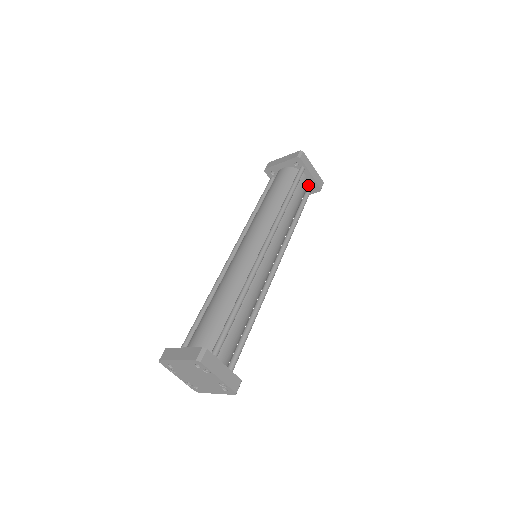
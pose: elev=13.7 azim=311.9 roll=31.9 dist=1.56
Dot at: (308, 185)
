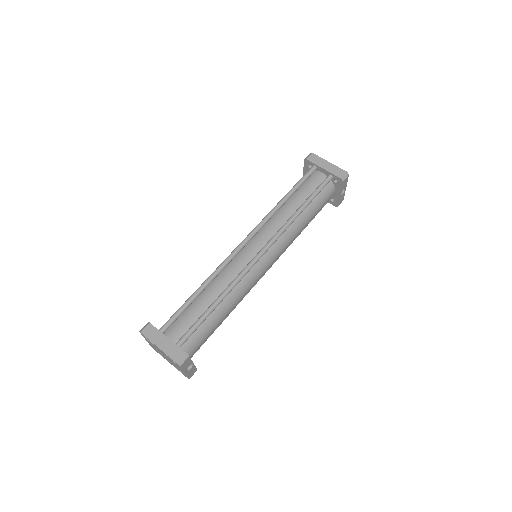
Dot at: (324, 180)
